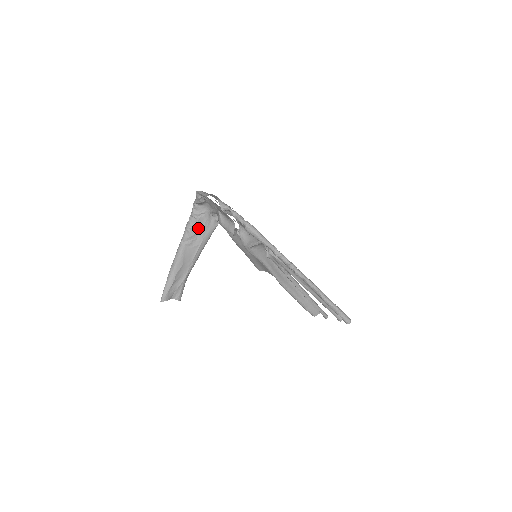
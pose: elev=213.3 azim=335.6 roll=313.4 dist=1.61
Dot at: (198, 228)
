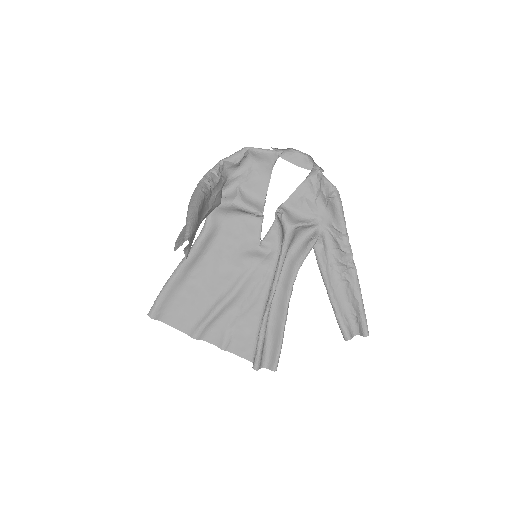
Dot at: (214, 189)
